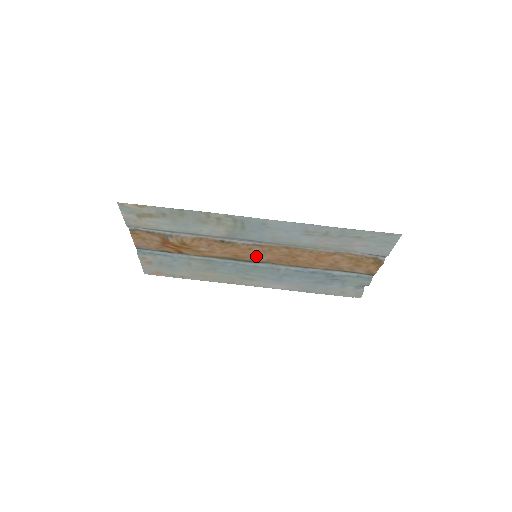
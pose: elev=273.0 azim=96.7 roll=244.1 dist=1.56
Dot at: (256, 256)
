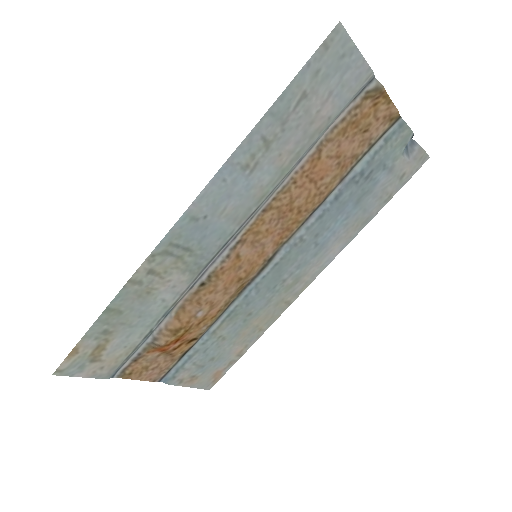
Dot at: (258, 256)
